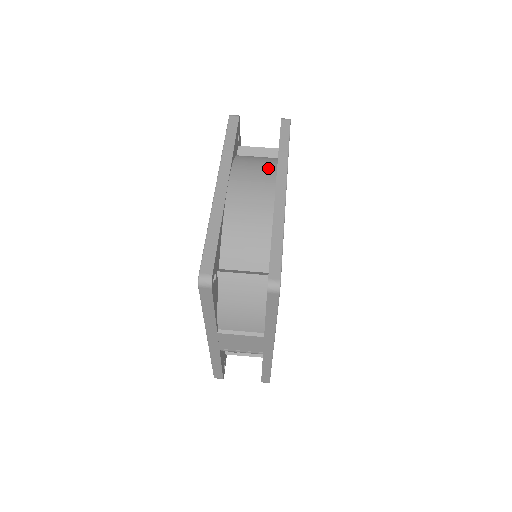
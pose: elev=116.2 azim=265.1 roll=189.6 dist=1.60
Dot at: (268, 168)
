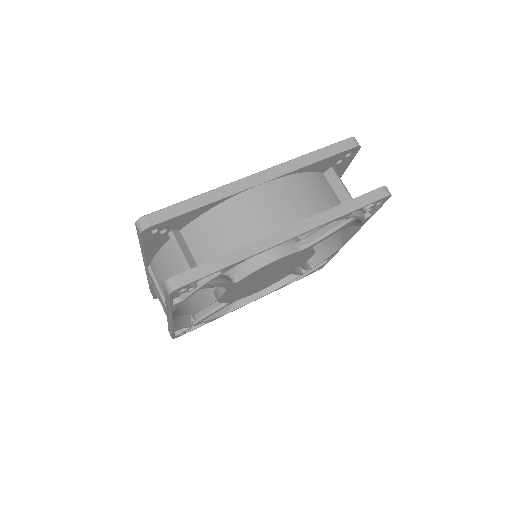
Dot at: (310, 208)
